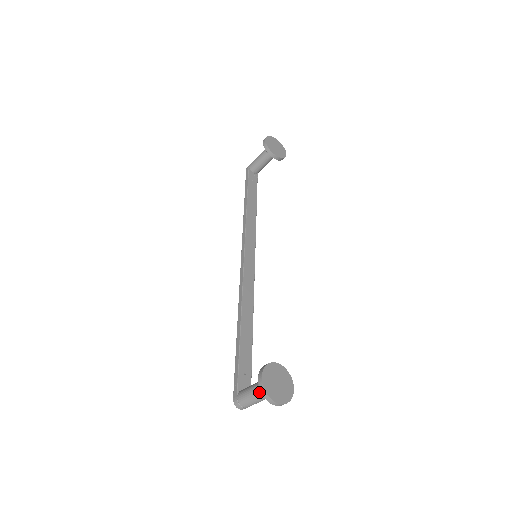
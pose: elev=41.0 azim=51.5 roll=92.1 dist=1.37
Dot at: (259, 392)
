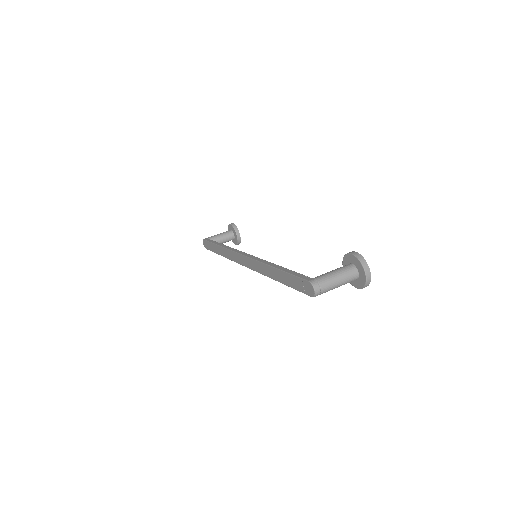
Dot at: (345, 270)
